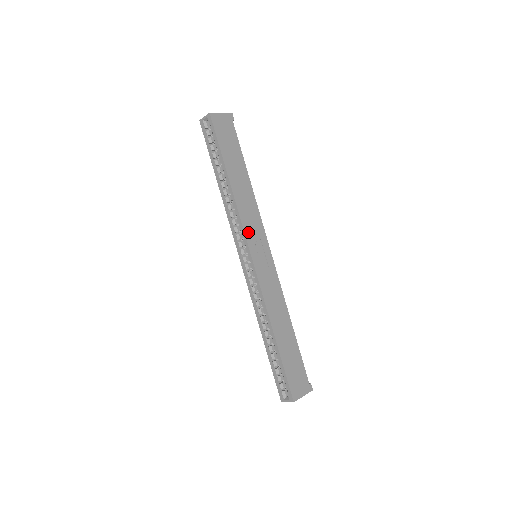
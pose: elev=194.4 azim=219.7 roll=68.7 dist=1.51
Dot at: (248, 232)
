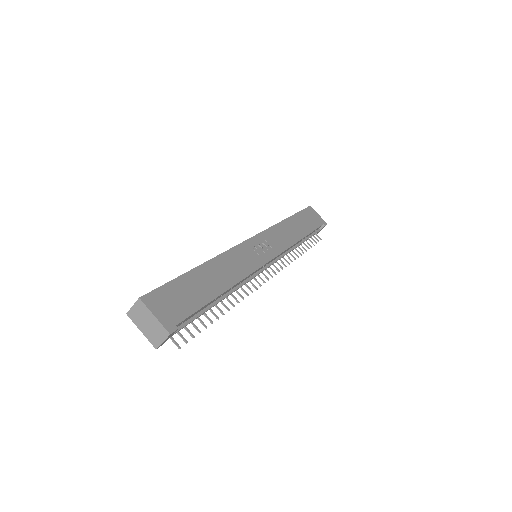
Dot at: (267, 235)
